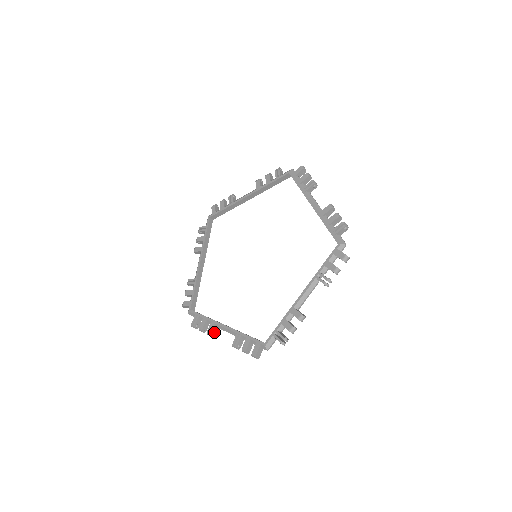
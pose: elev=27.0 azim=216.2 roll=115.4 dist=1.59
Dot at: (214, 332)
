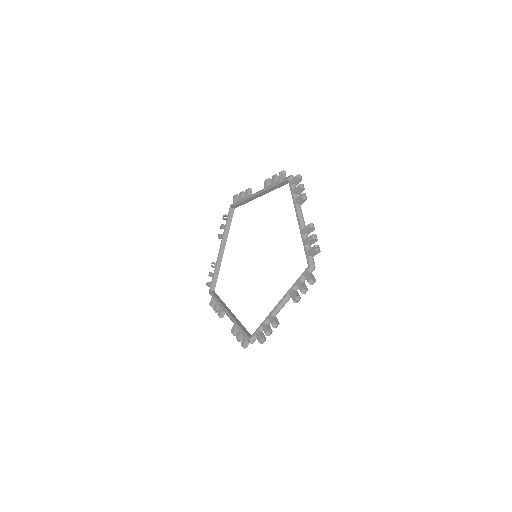
Dot at: (277, 321)
